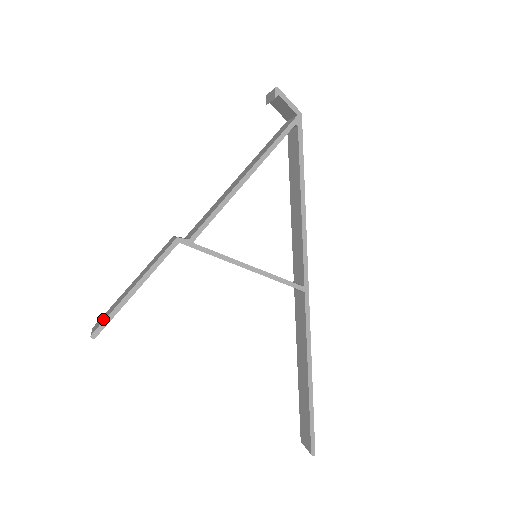
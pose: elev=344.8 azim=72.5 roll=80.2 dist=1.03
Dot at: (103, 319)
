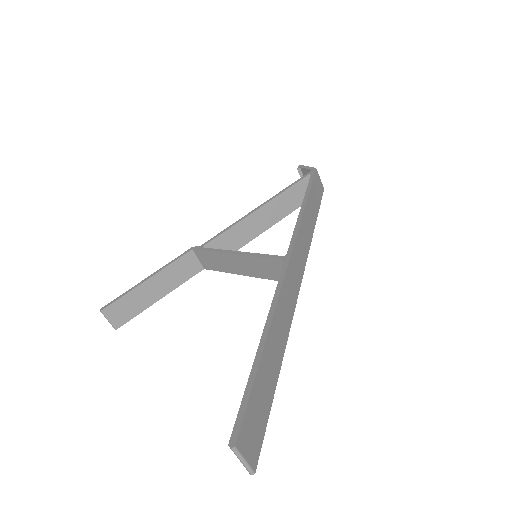
Dot at: (118, 304)
